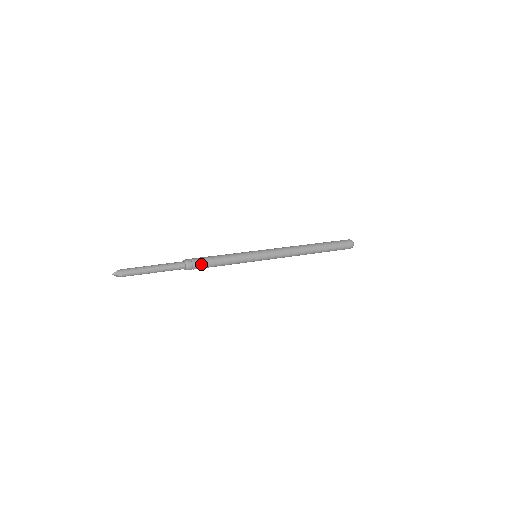
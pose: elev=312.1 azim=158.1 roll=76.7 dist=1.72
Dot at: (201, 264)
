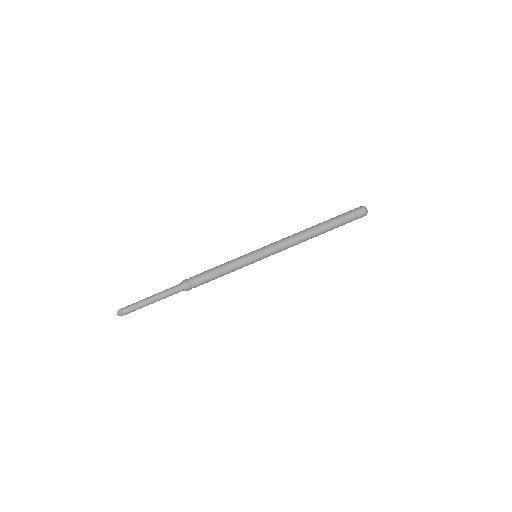
Dot at: (197, 278)
